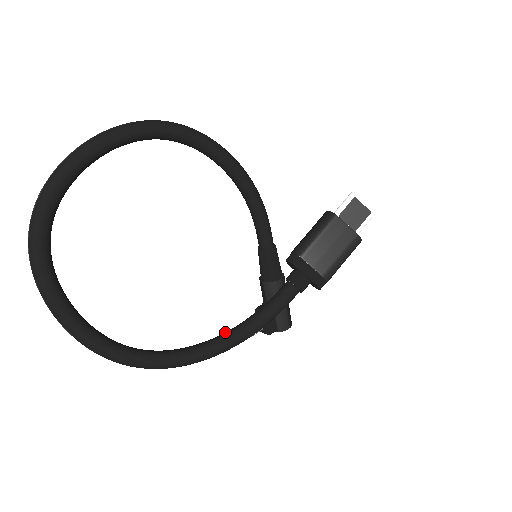
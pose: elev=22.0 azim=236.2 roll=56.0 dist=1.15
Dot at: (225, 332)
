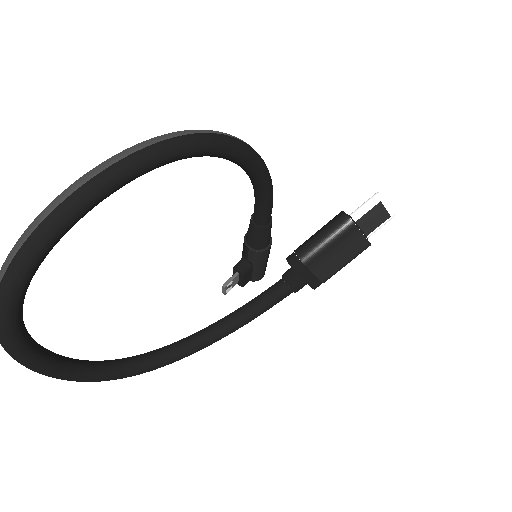
Dot at: (212, 327)
